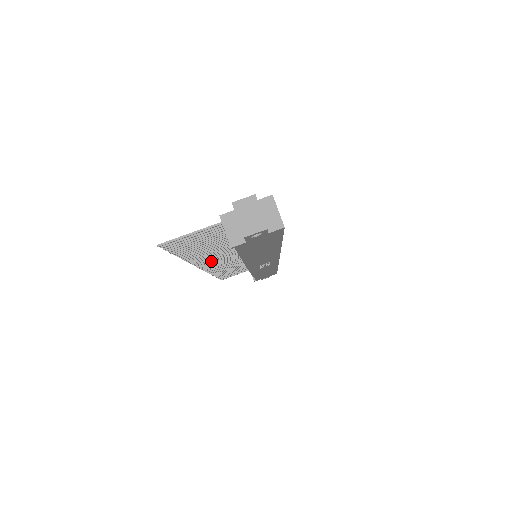
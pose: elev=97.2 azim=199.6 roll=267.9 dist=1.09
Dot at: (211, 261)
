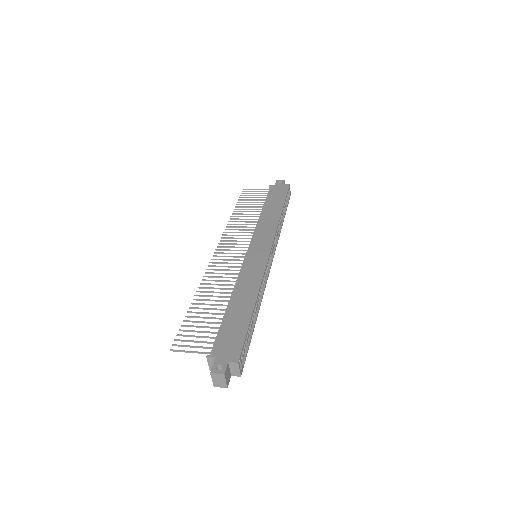
Dot at: occluded
